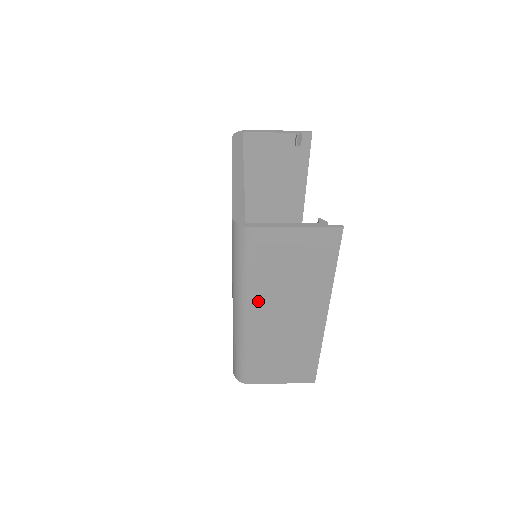
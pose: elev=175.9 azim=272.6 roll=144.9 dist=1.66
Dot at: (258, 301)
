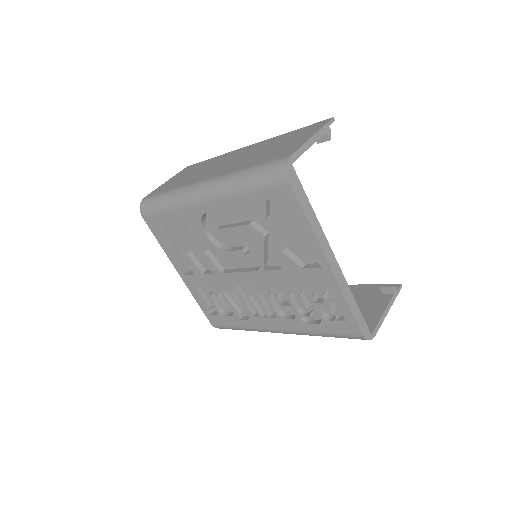
Dot at: occluded
